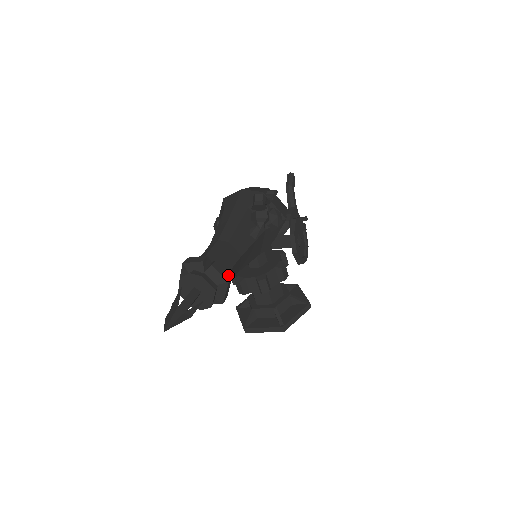
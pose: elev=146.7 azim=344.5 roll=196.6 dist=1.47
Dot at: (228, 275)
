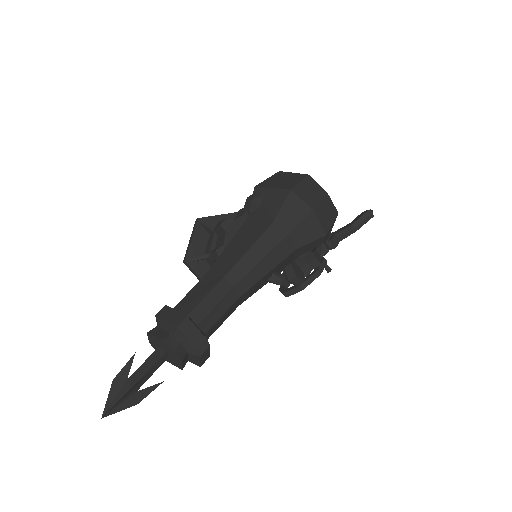
Dot at: (206, 358)
